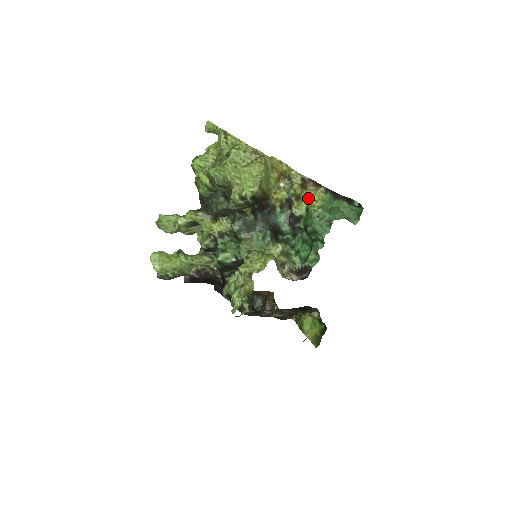
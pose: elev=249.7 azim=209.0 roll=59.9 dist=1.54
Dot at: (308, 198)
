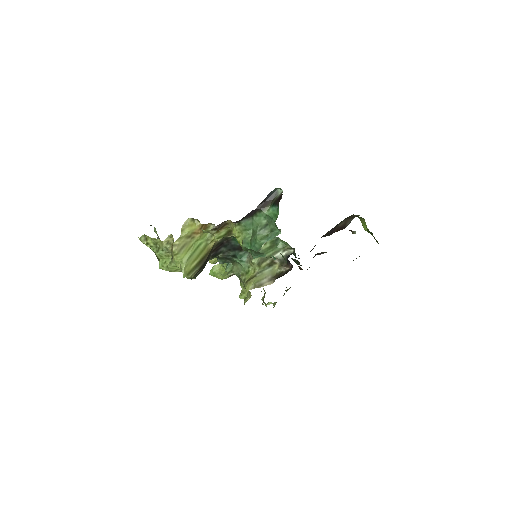
Dot at: occluded
